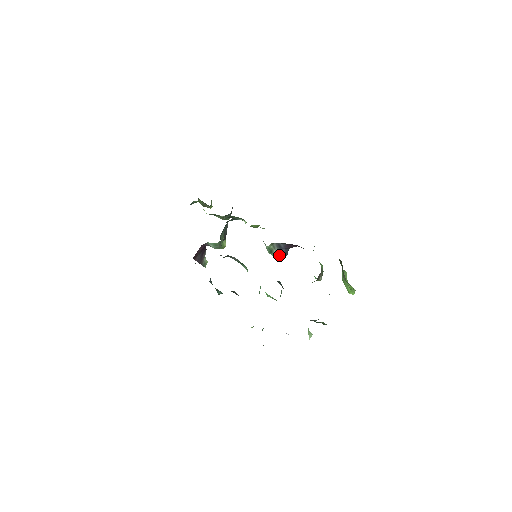
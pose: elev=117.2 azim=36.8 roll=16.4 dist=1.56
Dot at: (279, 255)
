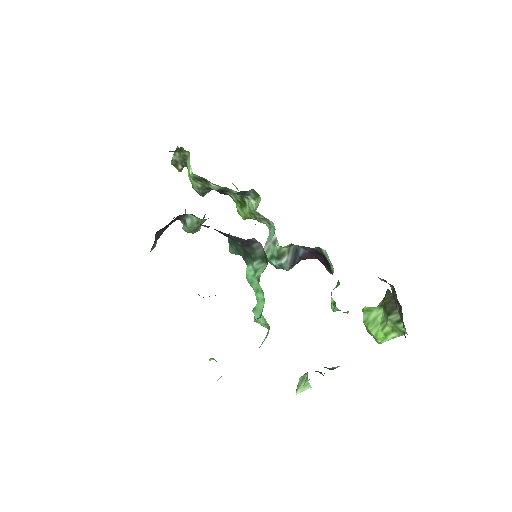
Dot at: (288, 264)
